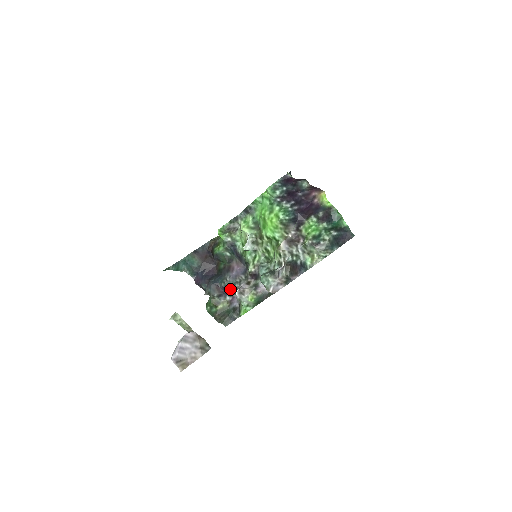
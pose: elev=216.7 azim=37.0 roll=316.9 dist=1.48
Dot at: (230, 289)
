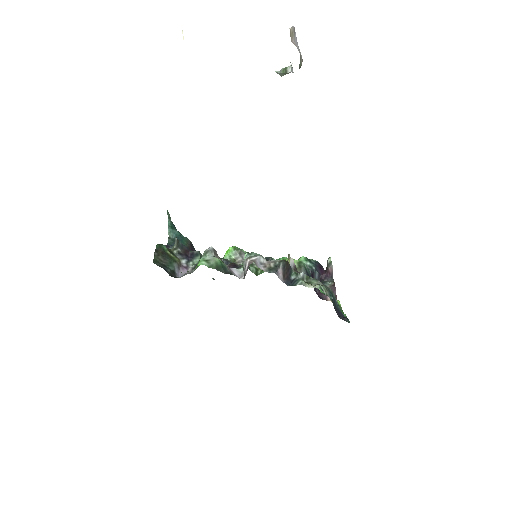
Dot at: (197, 258)
